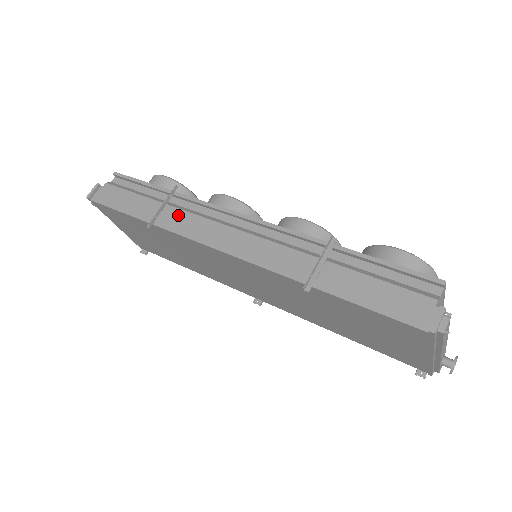
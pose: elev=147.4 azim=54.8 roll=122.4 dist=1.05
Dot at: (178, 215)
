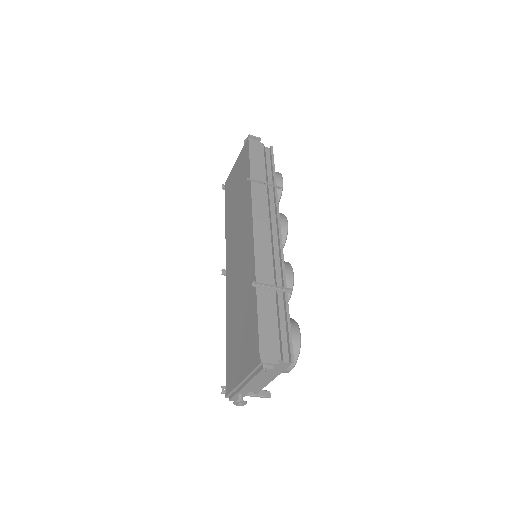
Dot at: (263, 195)
